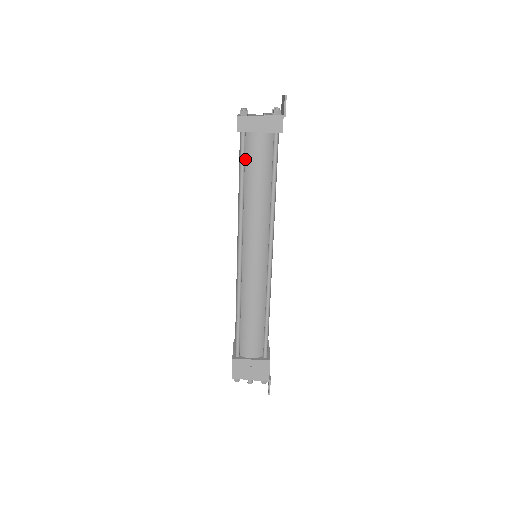
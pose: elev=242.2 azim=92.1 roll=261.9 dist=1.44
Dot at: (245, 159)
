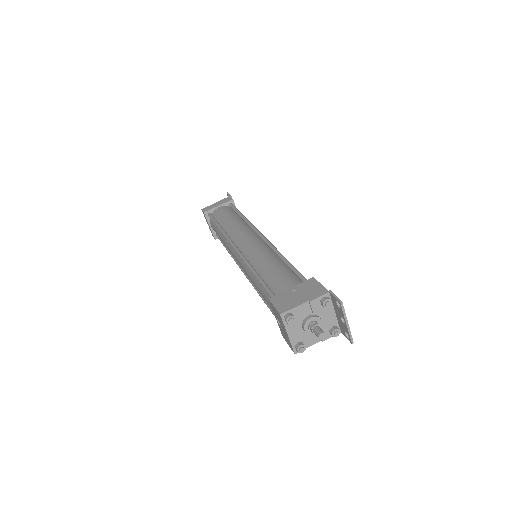
Dot at: occluded
